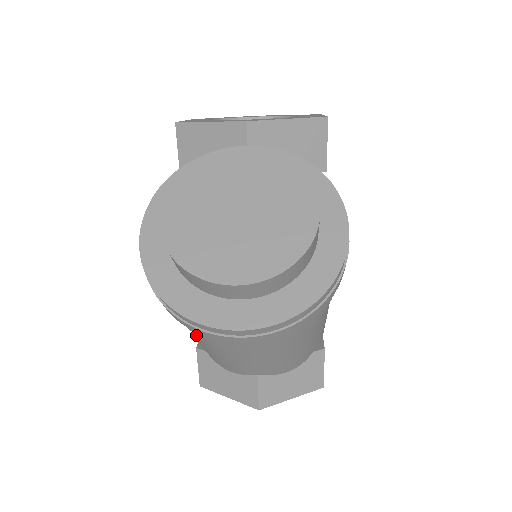
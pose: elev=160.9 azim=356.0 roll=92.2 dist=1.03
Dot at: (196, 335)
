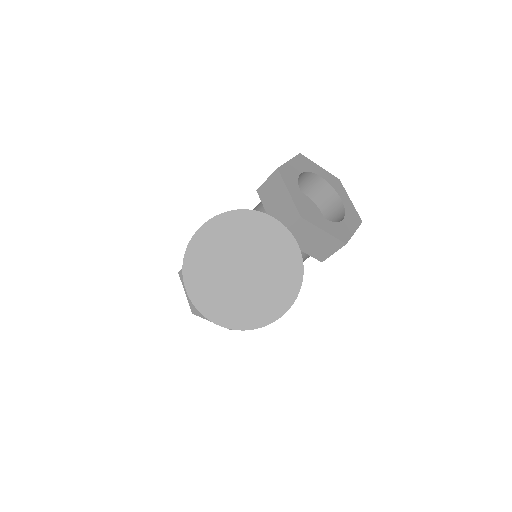
Dot at: occluded
